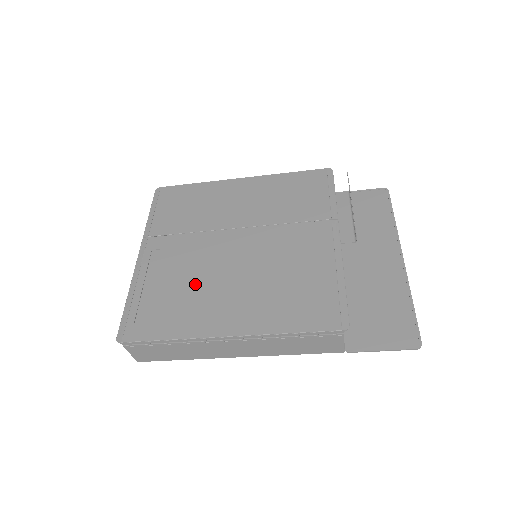
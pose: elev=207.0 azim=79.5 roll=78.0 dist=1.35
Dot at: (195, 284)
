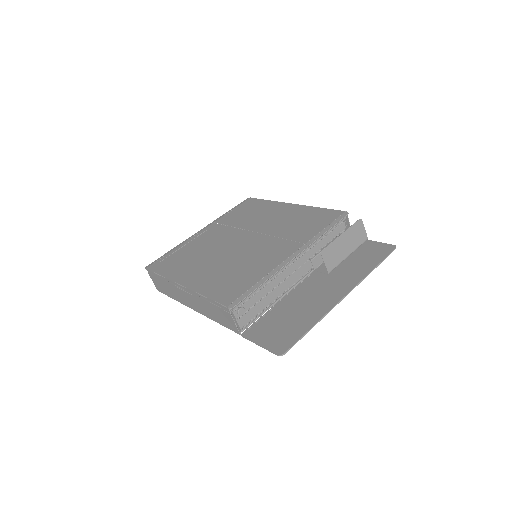
Dot at: (201, 254)
